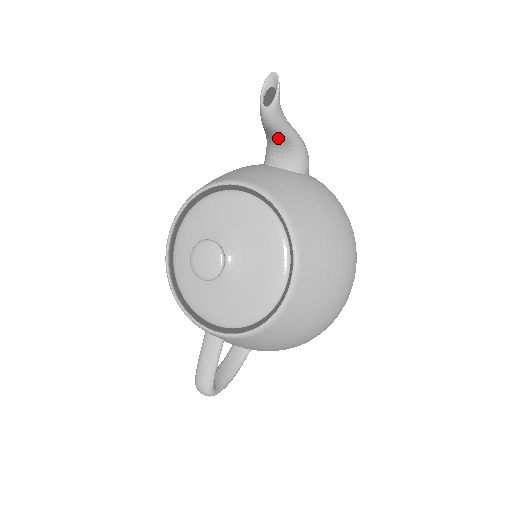
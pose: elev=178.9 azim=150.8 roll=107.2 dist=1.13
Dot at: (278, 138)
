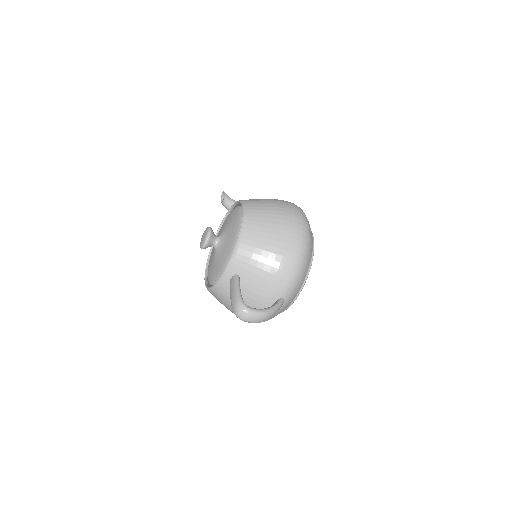
Dot at: occluded
